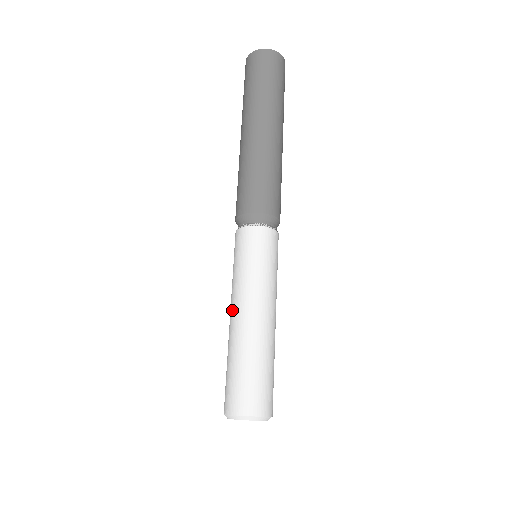
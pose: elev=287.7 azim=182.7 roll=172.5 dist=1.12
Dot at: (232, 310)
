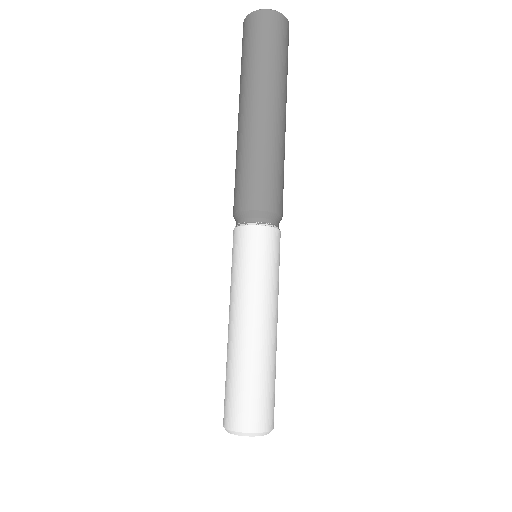
Dot at: (230, 318)
